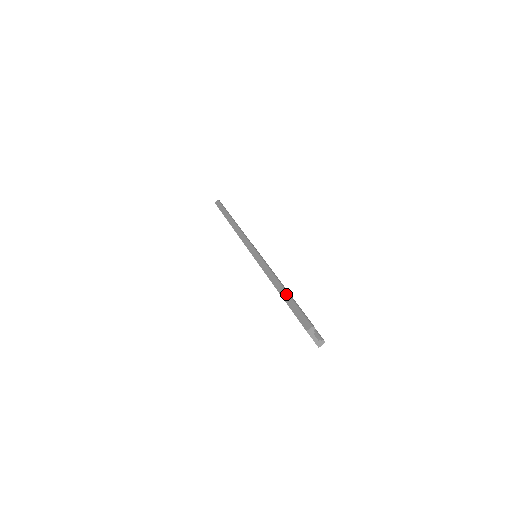
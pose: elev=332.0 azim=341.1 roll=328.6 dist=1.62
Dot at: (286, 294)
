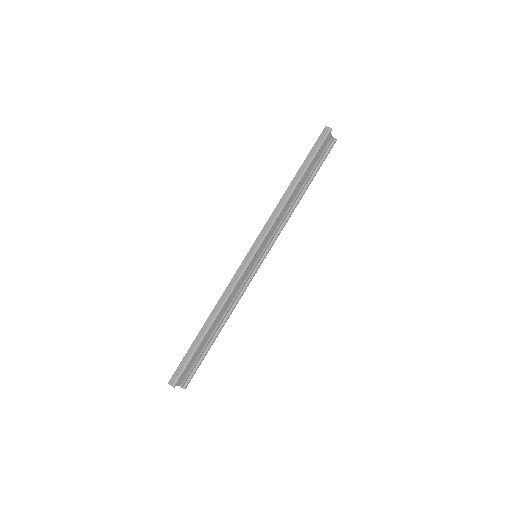
Dot at: (199, 339)
